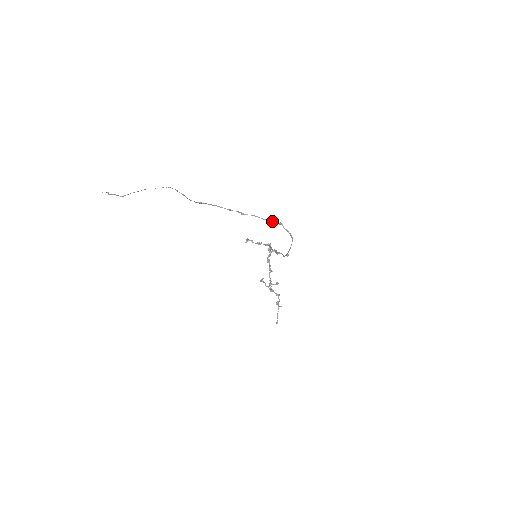
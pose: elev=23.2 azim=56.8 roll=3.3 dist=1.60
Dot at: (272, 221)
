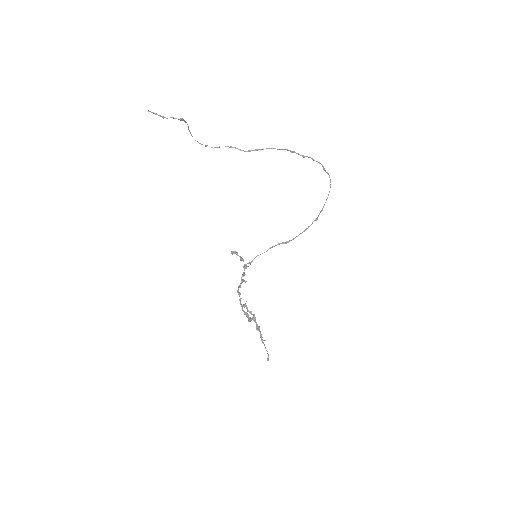
Dot at: occluded
